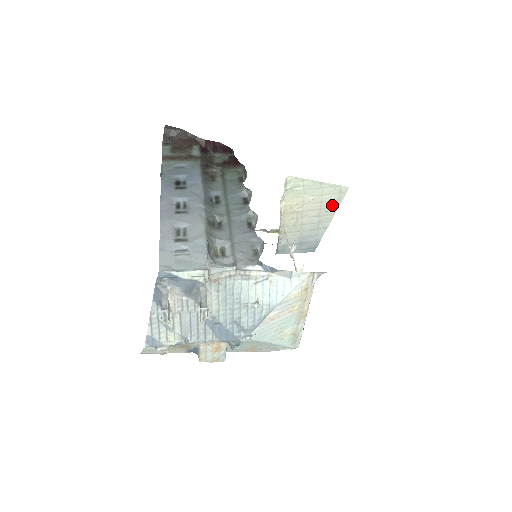
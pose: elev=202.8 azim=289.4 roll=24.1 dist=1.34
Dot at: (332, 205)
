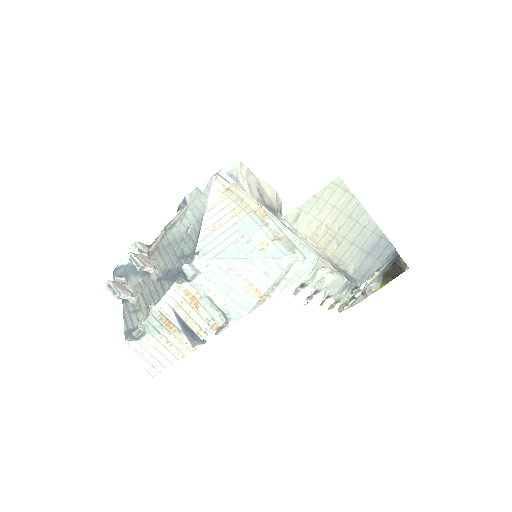
Dot at: (347, 200)
